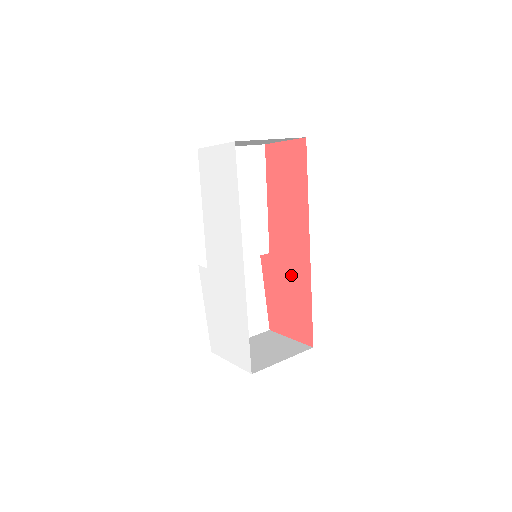
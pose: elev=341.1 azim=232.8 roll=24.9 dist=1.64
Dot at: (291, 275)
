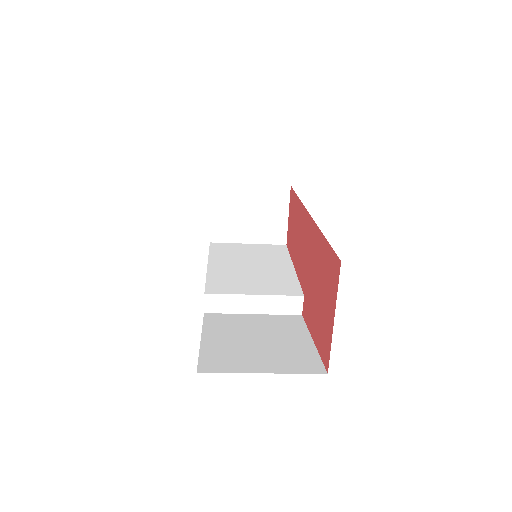
Dot at: (312, 263)
